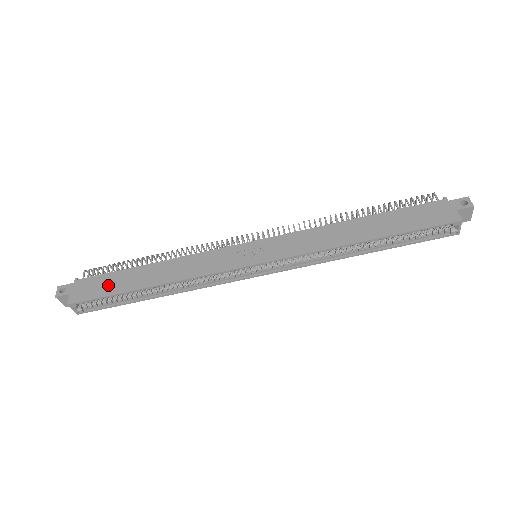
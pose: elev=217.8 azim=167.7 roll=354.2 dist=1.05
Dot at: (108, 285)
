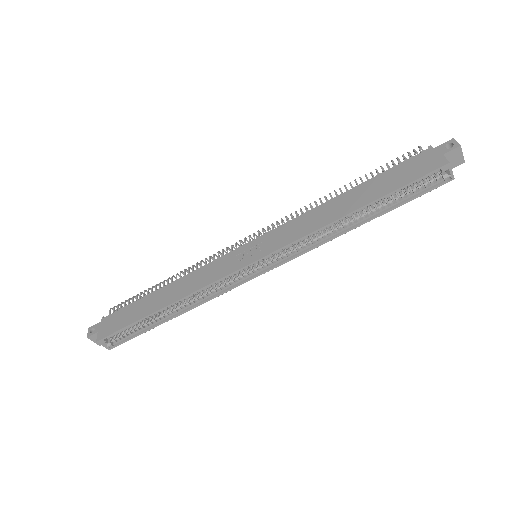
Dot at: (128, 316)
